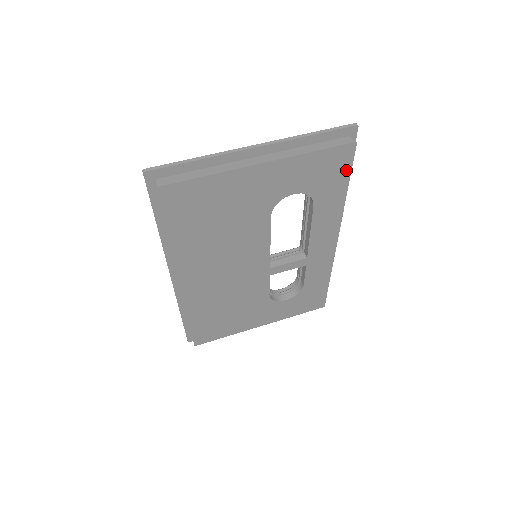
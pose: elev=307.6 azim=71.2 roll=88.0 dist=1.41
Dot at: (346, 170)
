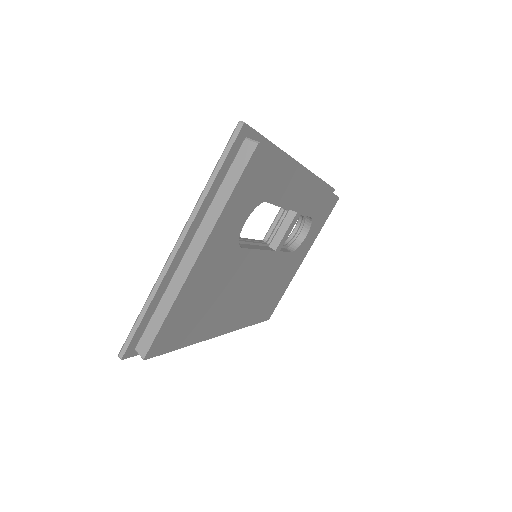
Dot at: (270, 159)
